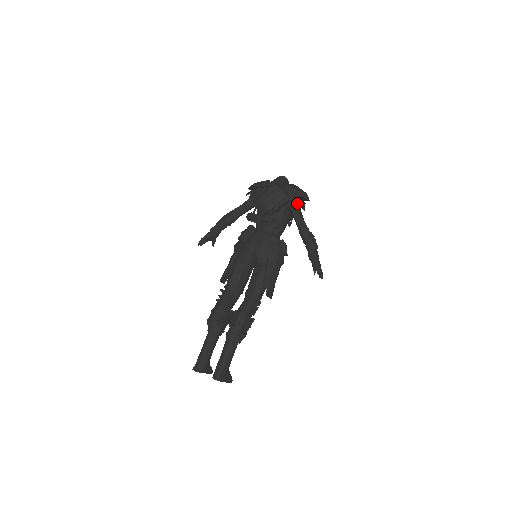
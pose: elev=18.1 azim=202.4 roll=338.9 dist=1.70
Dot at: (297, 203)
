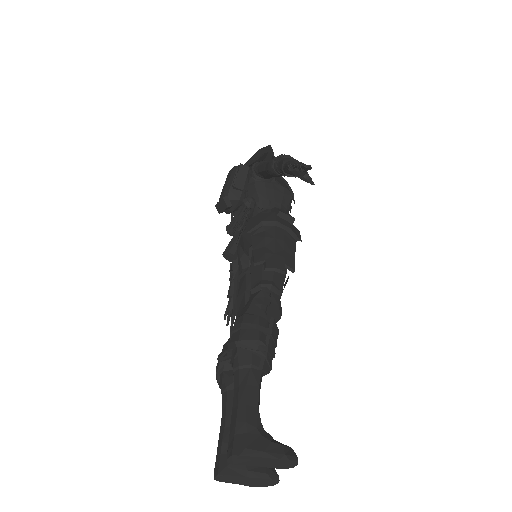
Dot at: (256, 160)
